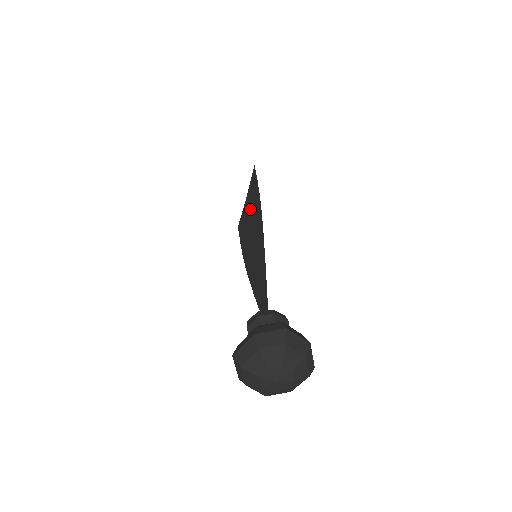
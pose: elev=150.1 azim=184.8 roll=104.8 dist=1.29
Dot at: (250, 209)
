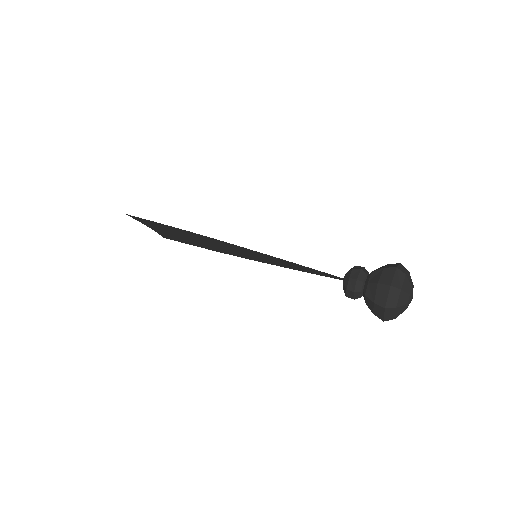
Dot at: (180, 235)
